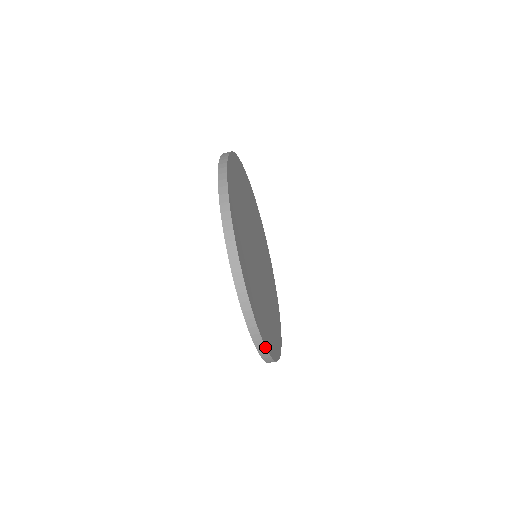
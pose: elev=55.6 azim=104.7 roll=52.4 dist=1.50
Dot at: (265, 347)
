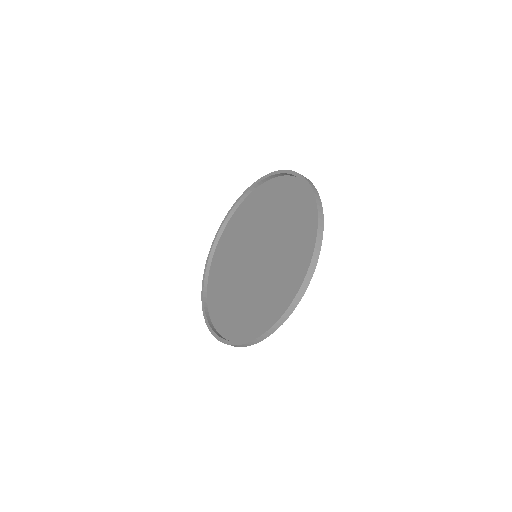
Dot at: occluded
